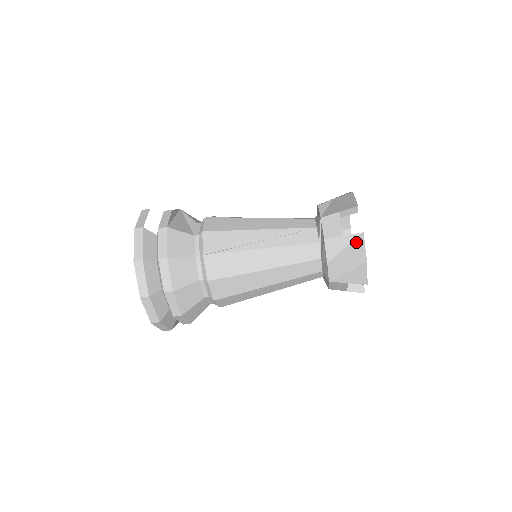
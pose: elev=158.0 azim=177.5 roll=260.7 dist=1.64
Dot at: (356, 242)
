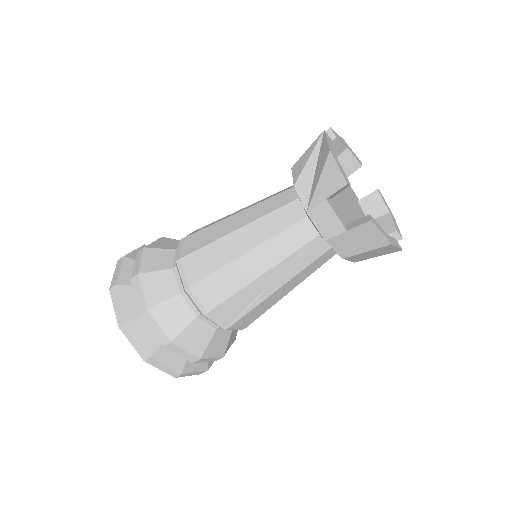
Dot at: (320, 146)
